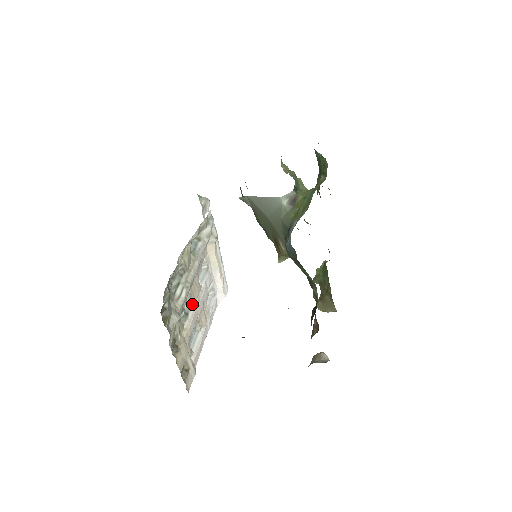
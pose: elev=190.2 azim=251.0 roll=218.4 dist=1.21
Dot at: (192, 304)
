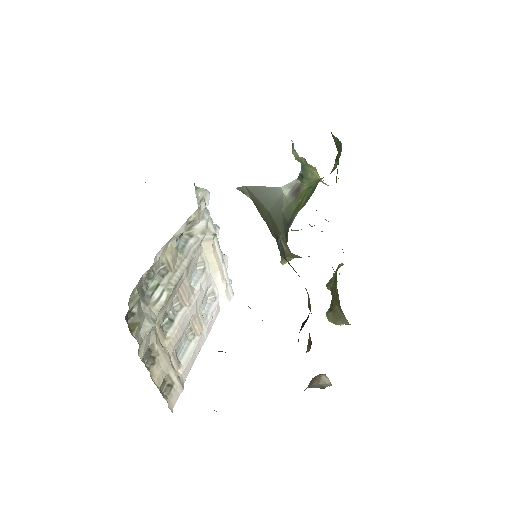
Dot at: (180, 309)
